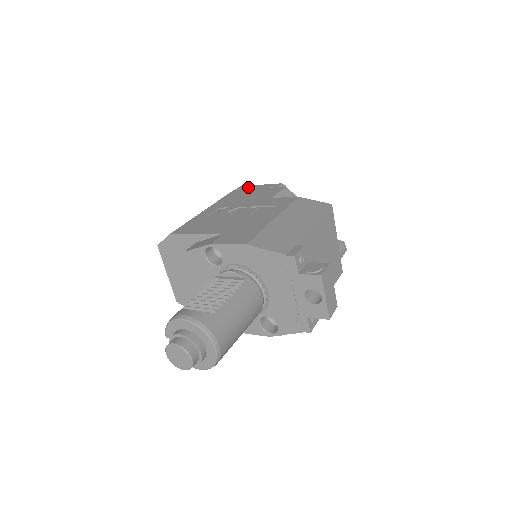
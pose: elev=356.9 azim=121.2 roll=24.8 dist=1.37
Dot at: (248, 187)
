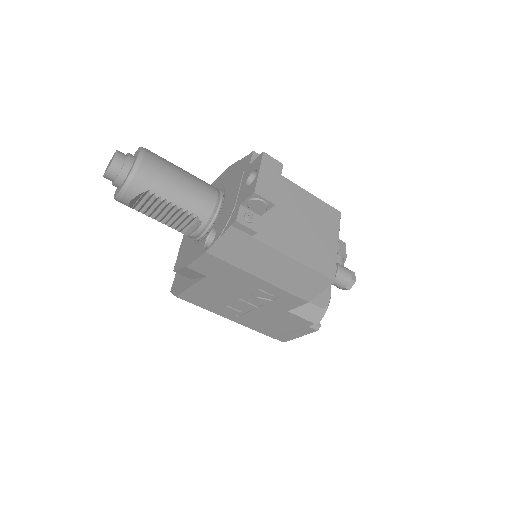
Dot at: occluded
